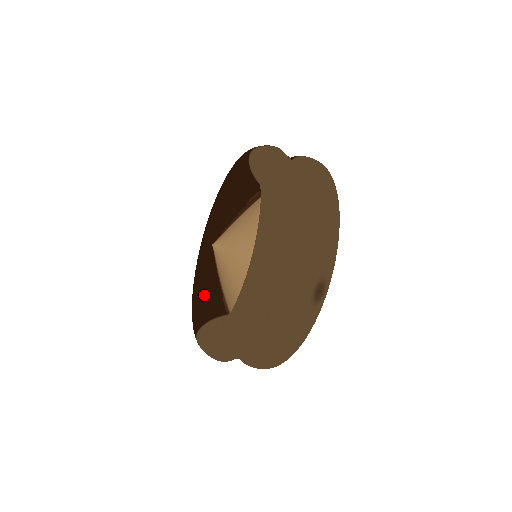
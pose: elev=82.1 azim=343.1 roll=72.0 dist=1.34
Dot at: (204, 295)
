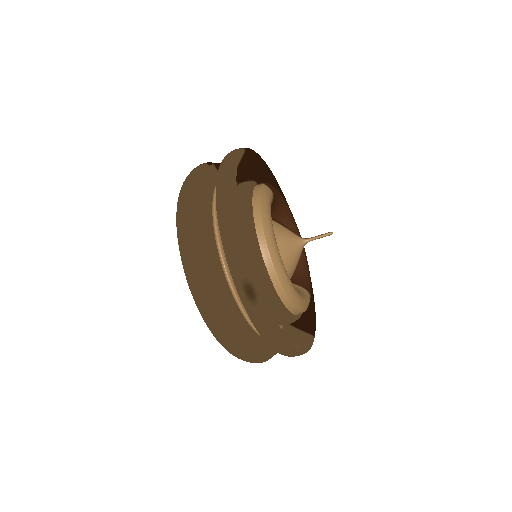
Dot at: occluded
